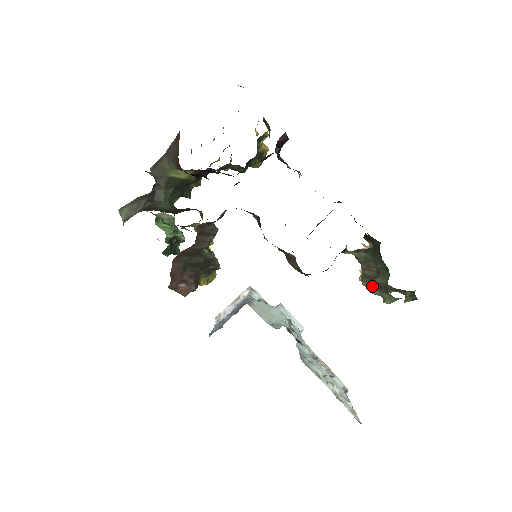
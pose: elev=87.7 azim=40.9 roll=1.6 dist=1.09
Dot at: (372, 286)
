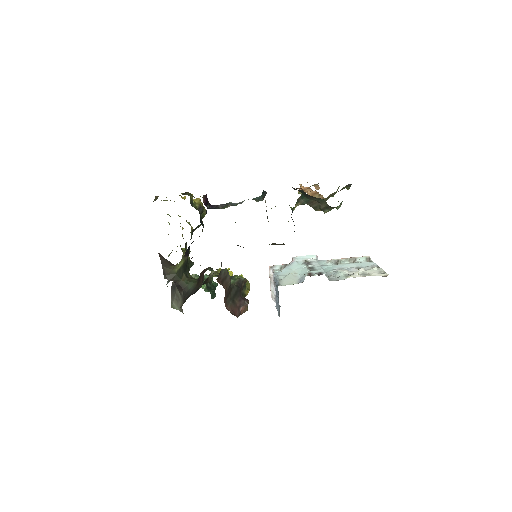
Dot at: (323, 211)
